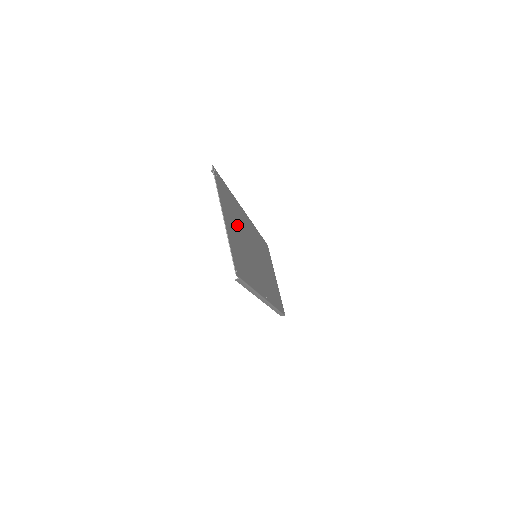
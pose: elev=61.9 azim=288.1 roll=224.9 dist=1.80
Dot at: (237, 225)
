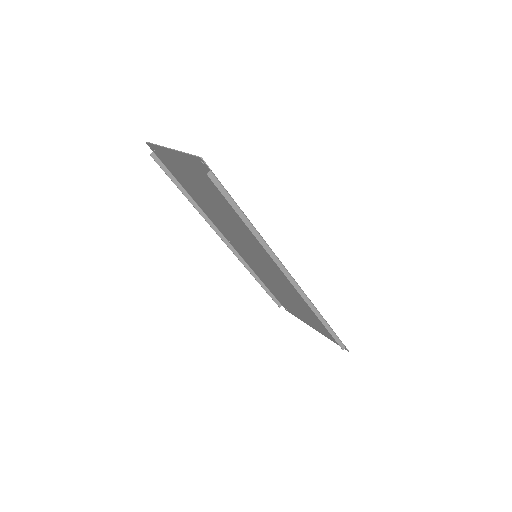
Dot at: (204, 197)
